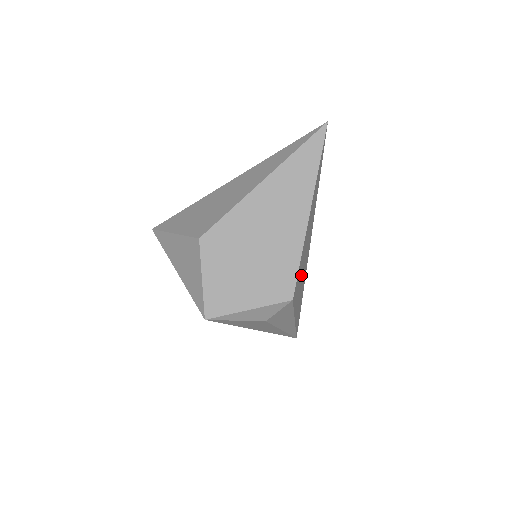
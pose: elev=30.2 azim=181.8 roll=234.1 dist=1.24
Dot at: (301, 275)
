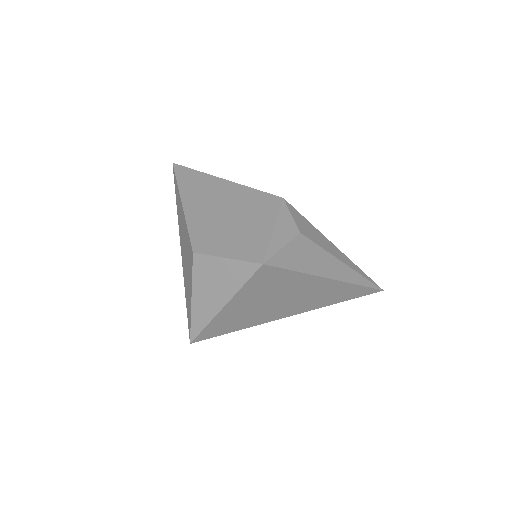
Dot at: occluded
